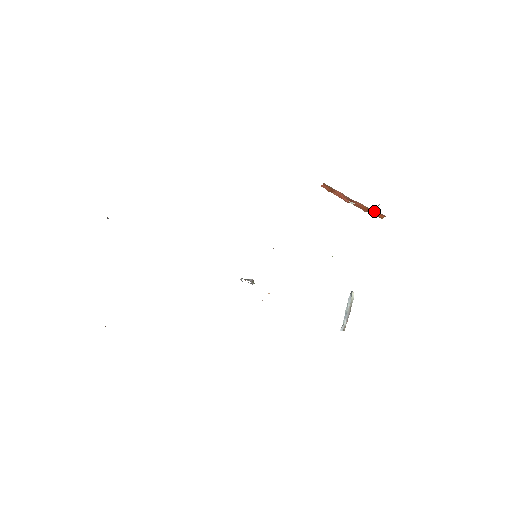
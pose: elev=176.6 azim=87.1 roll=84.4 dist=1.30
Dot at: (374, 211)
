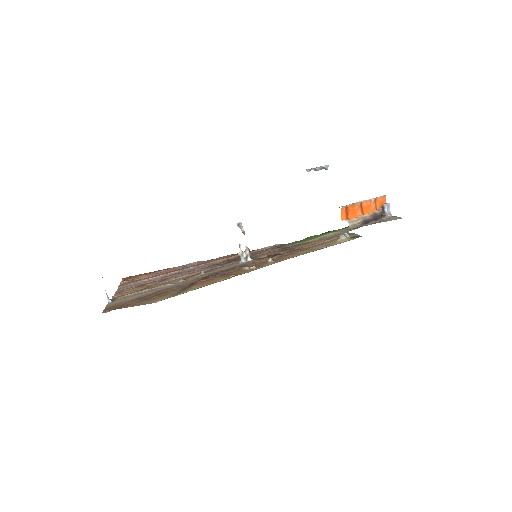
Dot at: occluded
